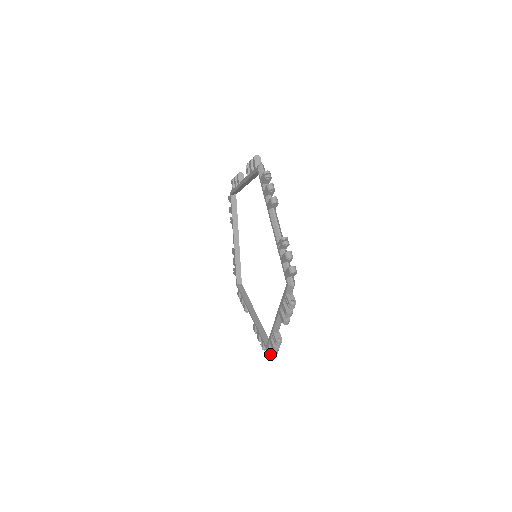
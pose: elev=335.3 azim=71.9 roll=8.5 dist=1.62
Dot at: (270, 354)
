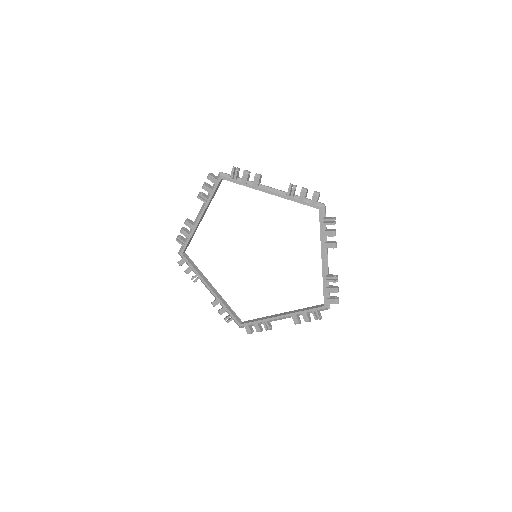
Dot at: (248, 332)
